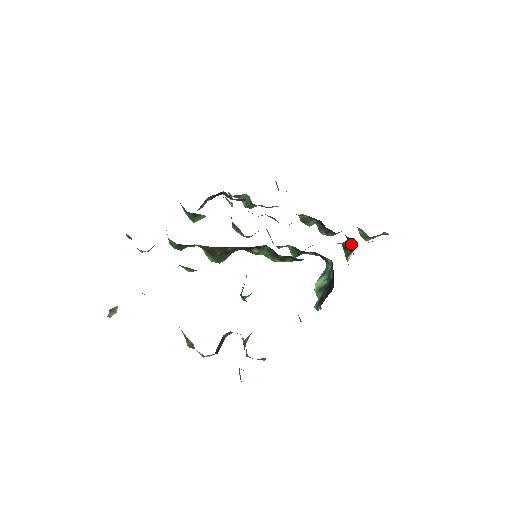
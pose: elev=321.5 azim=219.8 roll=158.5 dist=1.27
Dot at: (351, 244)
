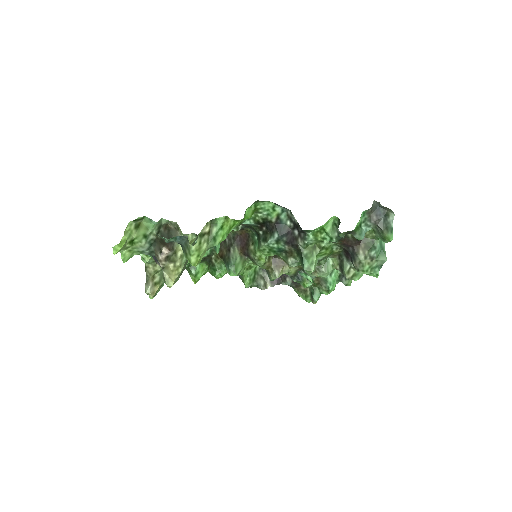
Dot at: occluded
